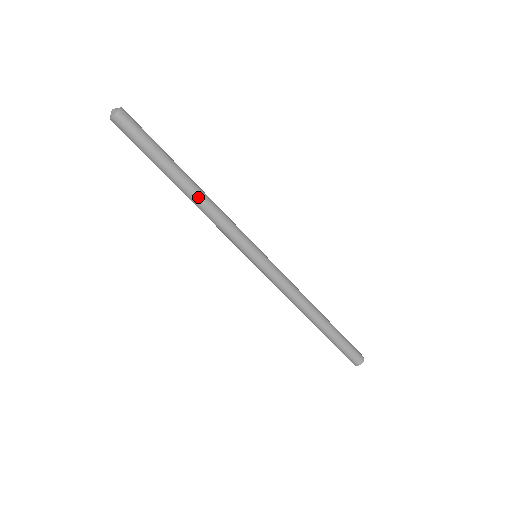
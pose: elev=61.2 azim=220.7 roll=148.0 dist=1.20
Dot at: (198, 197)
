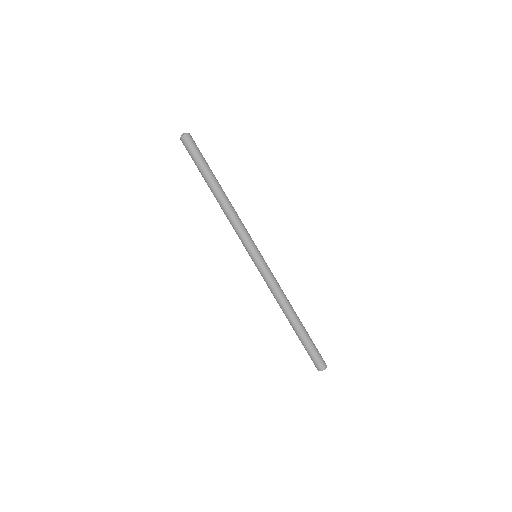
Dot at: (227, 199)
